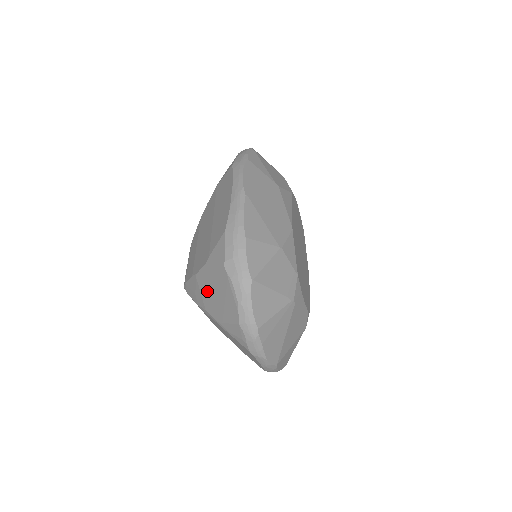
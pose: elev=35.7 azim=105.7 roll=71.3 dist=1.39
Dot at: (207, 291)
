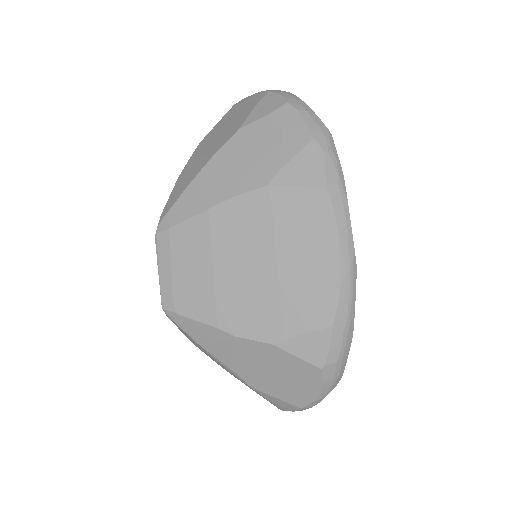
Dot at: (253, 361)
